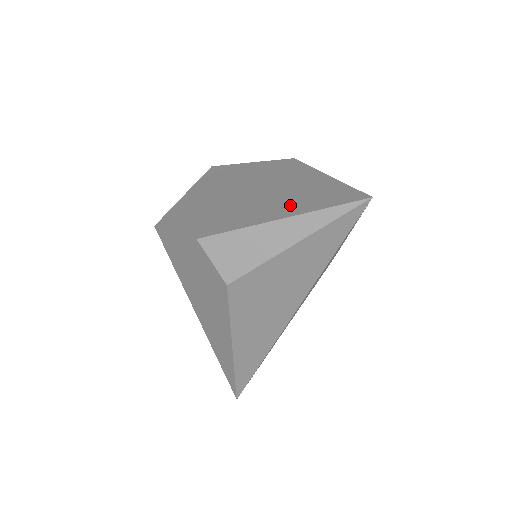
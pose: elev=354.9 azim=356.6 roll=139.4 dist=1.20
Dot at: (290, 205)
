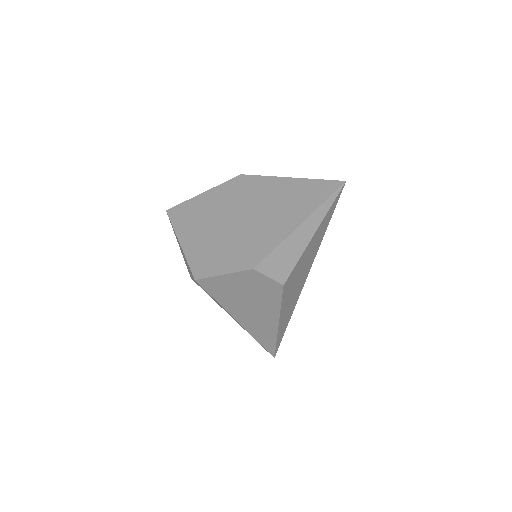
Dot at: (294, 211)
